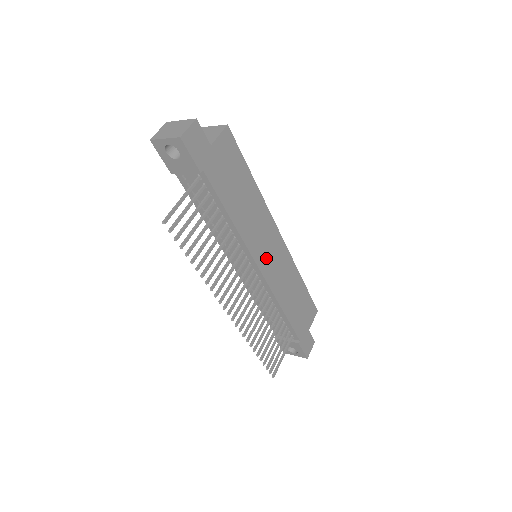
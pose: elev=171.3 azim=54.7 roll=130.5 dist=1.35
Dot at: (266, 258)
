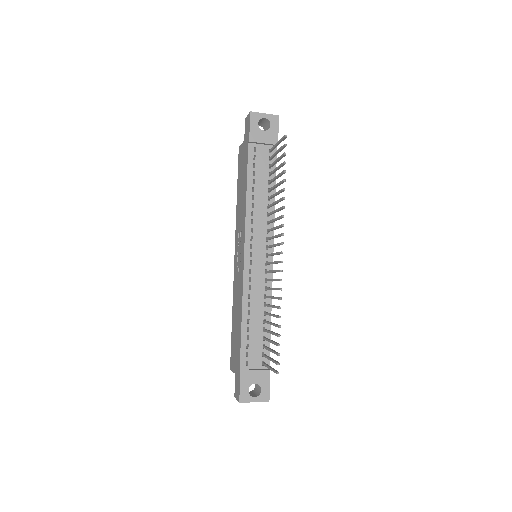
Dot at: occluded
